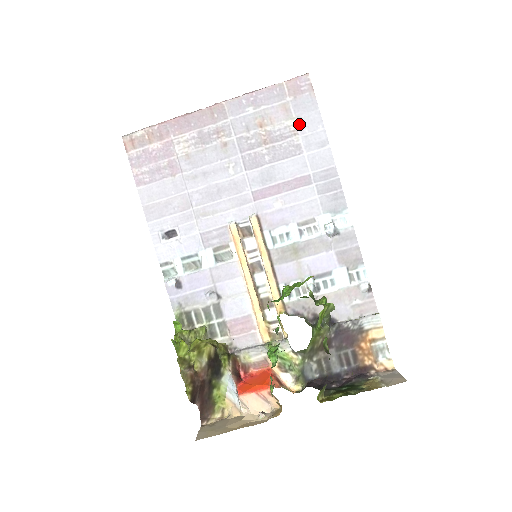
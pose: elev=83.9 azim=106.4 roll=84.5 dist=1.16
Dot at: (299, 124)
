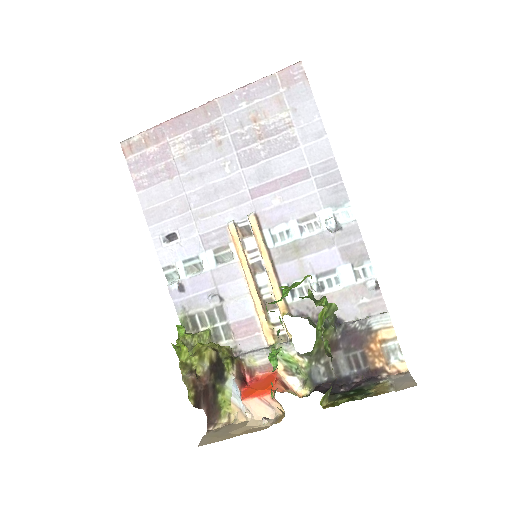
Dot at: (294, 116)
